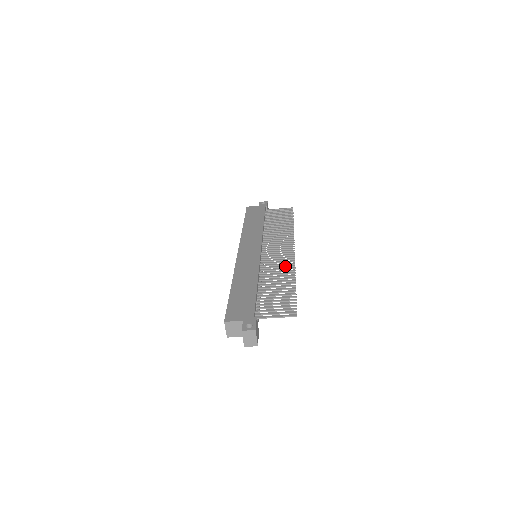
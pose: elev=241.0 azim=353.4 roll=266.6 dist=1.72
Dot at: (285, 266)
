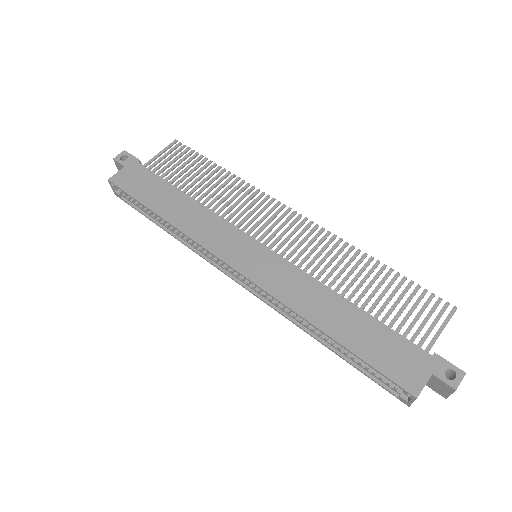
Dot at: (328, 246)
